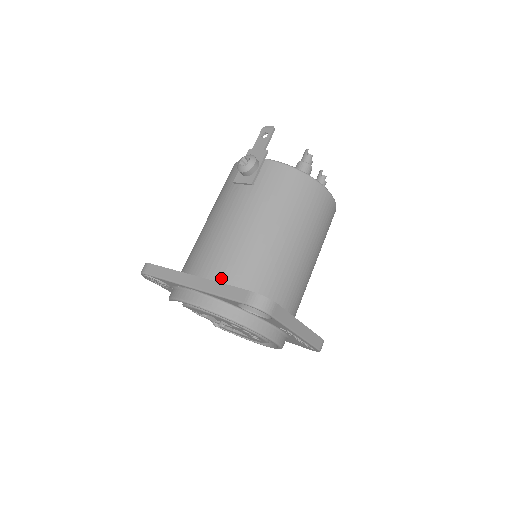
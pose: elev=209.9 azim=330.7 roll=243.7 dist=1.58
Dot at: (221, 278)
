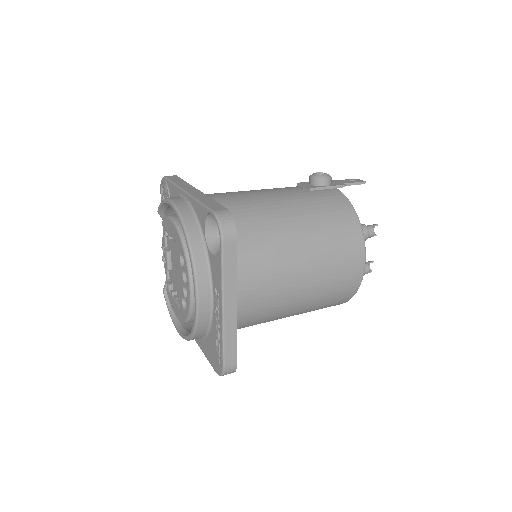
Dot at: occluded
